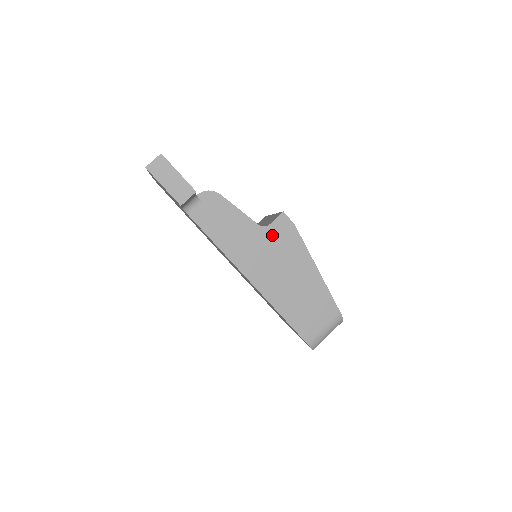
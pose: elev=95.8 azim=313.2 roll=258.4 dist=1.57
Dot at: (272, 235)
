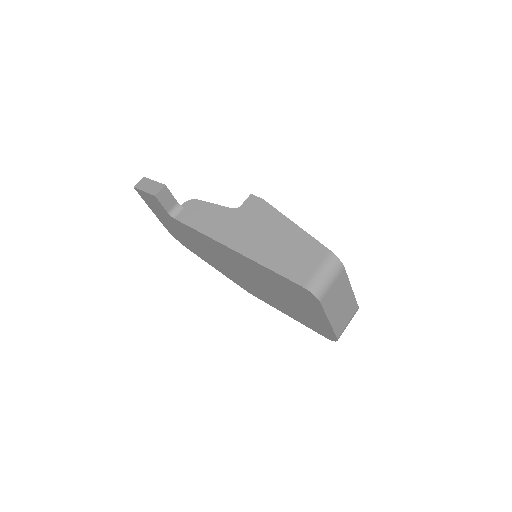
Dot at: (245, 212)
